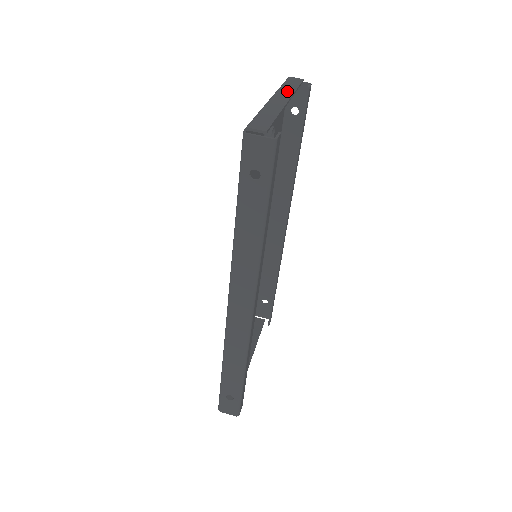
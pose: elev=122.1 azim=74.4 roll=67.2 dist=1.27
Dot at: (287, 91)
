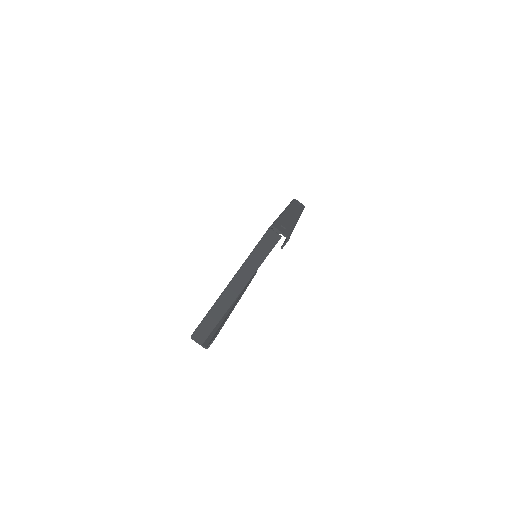
Dot at: (249, 271)
